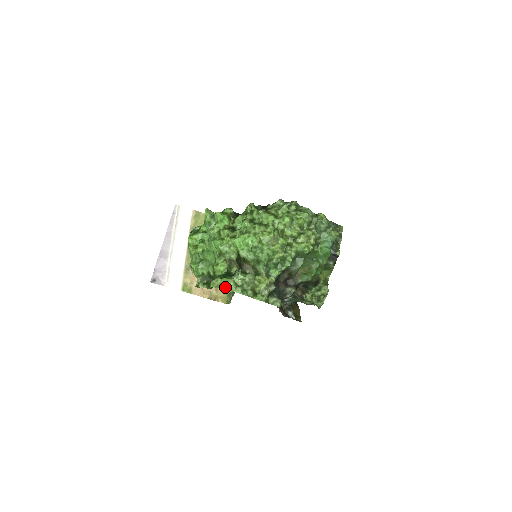
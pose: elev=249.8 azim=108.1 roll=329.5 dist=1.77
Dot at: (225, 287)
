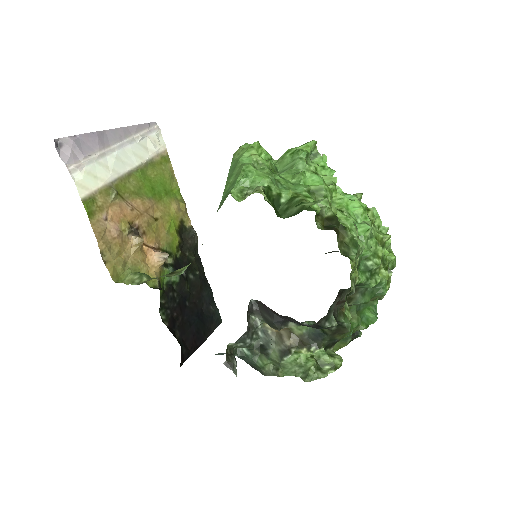
Dot at: (343, 221)
